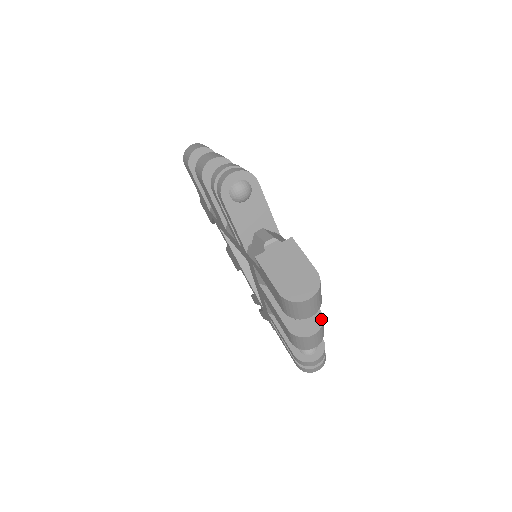
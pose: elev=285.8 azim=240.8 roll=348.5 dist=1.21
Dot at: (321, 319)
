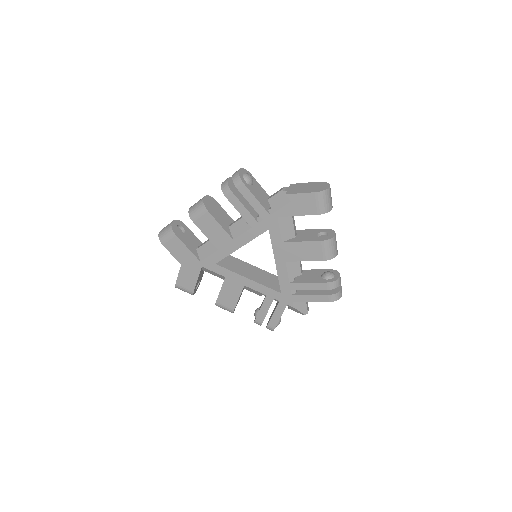
Dot at: (330, 230)
